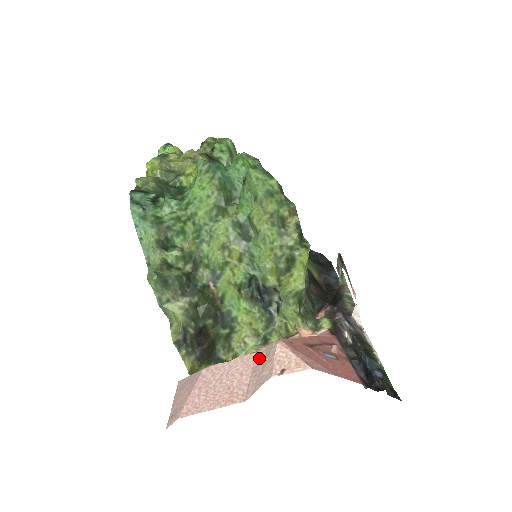
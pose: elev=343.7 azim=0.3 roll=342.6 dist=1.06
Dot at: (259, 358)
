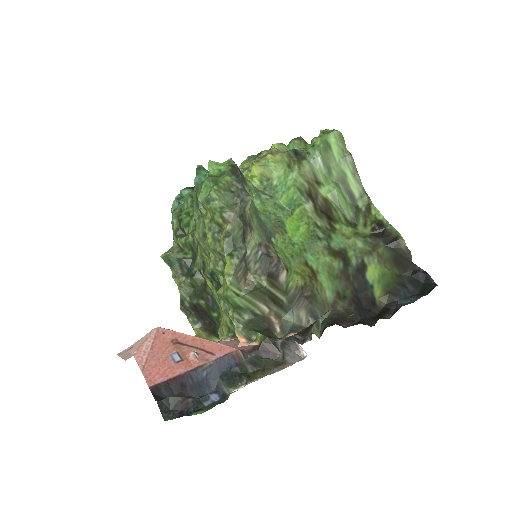
Dot at: occluded
